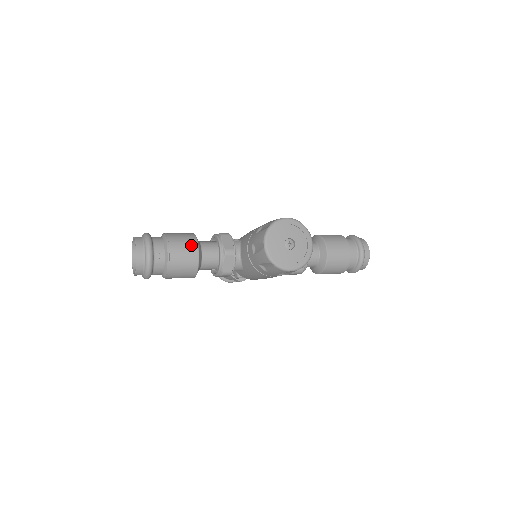
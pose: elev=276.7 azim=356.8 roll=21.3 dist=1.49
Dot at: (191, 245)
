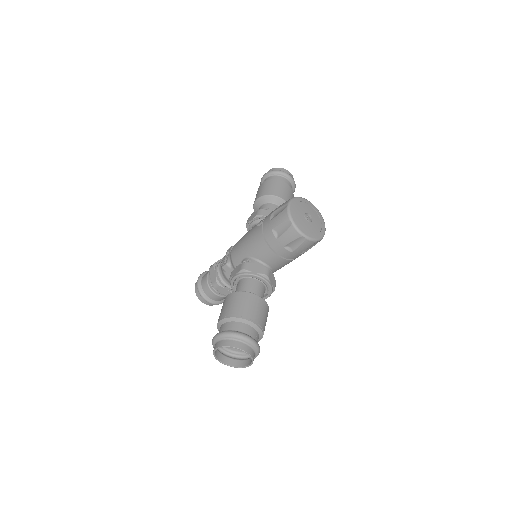
Dot at: (252, 299)
